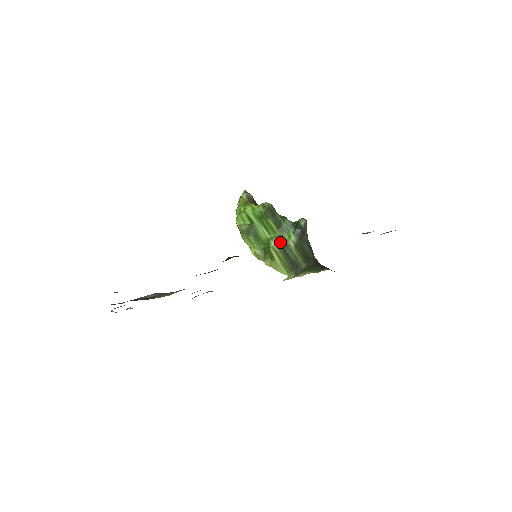
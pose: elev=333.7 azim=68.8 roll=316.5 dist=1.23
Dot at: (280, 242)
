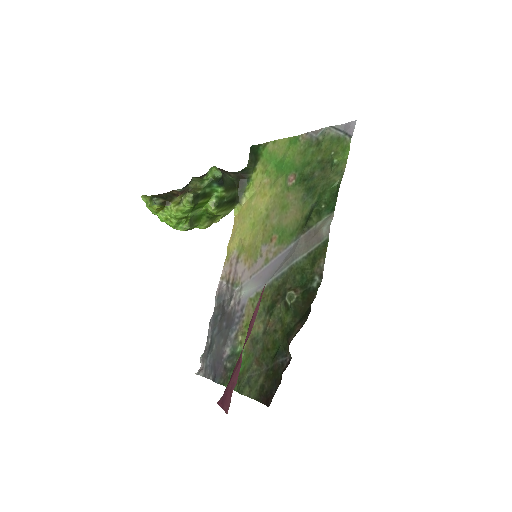
Dot at: (218, 204)
